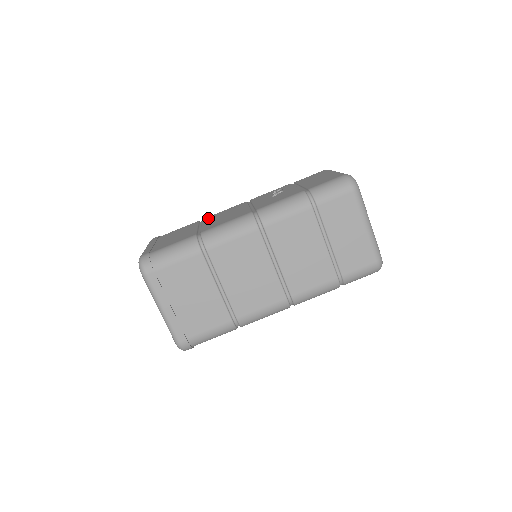
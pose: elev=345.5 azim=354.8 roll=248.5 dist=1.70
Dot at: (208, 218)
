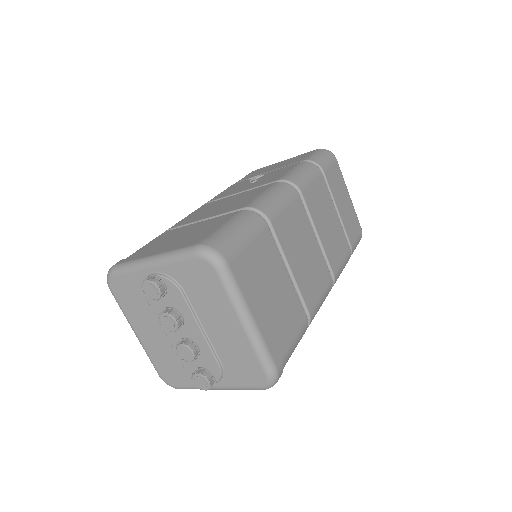
Dot at: (184, 222)
